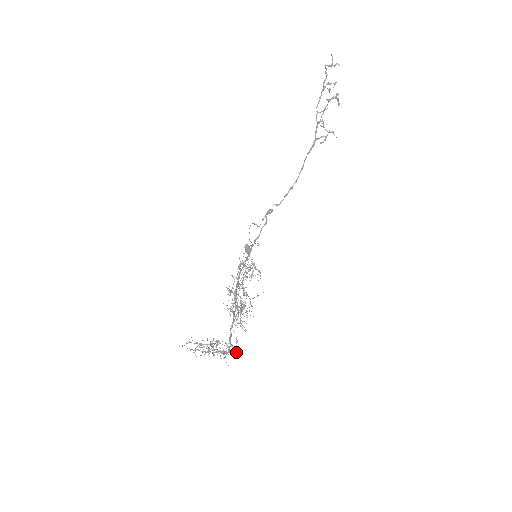
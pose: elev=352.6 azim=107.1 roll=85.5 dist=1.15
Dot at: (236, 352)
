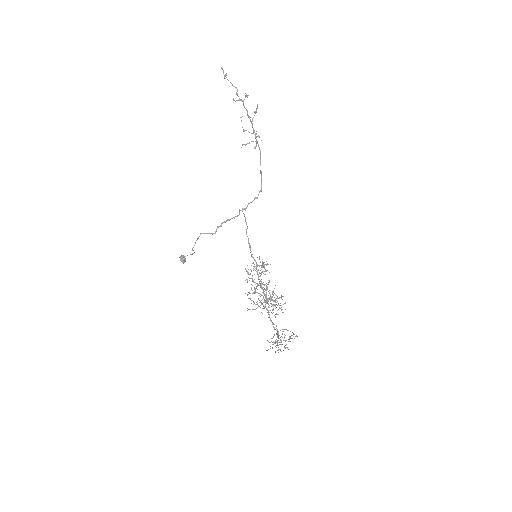
Dot at: occluded
